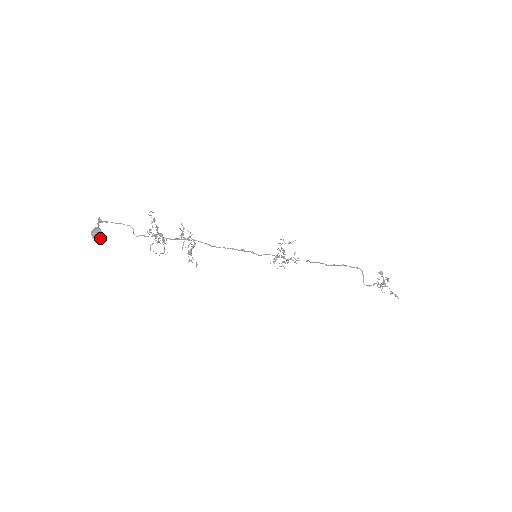
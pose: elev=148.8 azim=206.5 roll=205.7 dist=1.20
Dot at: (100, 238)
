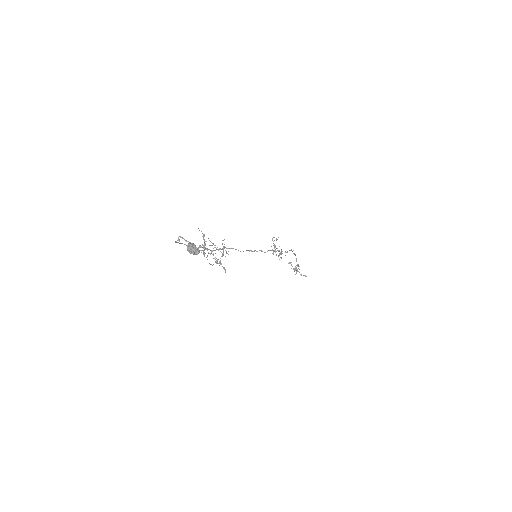
Dot at: (199, 251)
